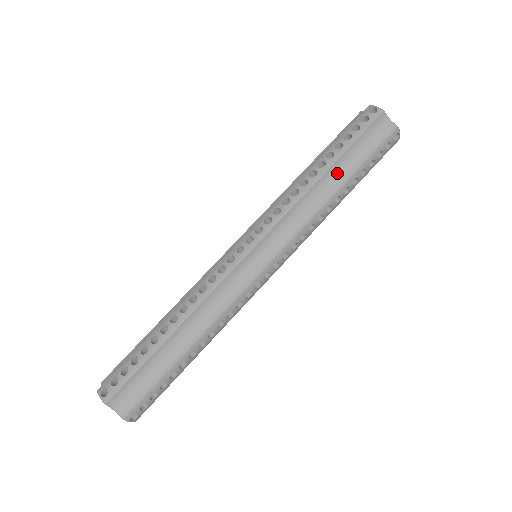
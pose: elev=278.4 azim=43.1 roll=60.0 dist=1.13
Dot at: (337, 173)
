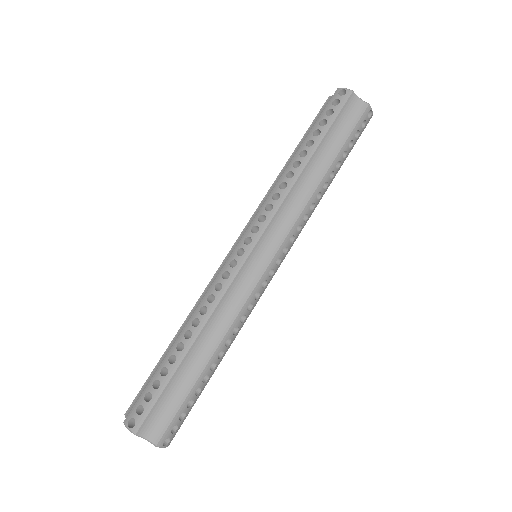
Dot at: (320, 159)
